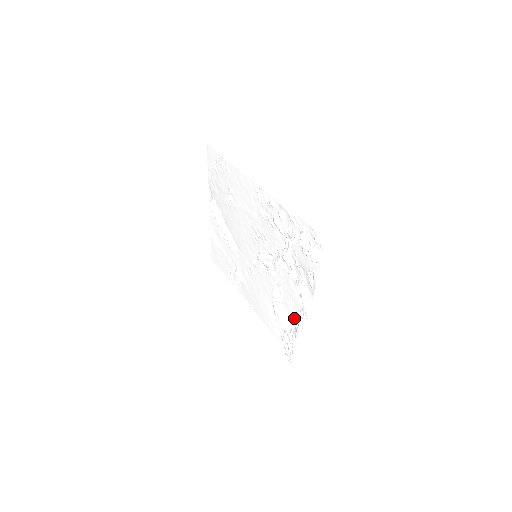
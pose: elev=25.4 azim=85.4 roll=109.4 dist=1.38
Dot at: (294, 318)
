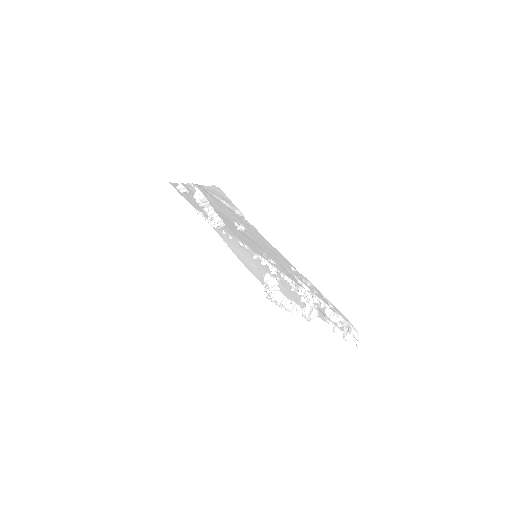
Dot at: (286, 296)
